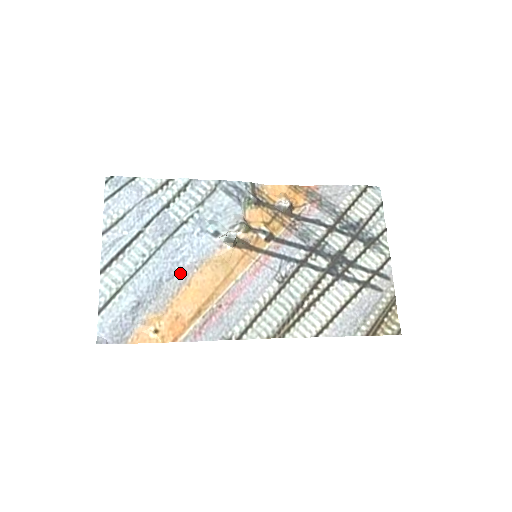
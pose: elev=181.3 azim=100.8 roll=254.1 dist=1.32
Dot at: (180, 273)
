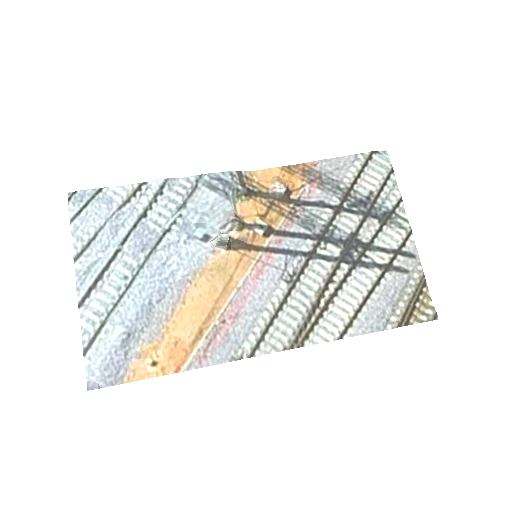
Dot at: (171, 291)
